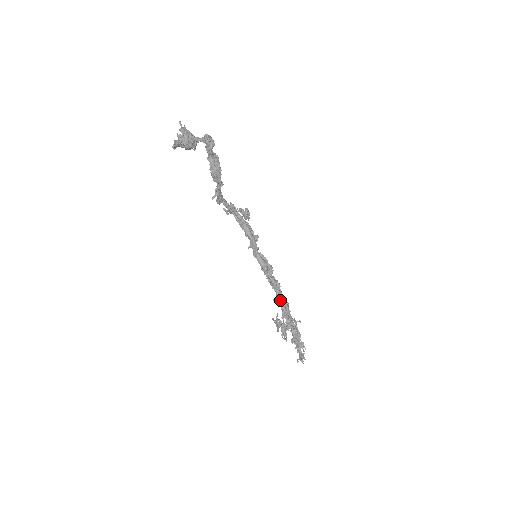
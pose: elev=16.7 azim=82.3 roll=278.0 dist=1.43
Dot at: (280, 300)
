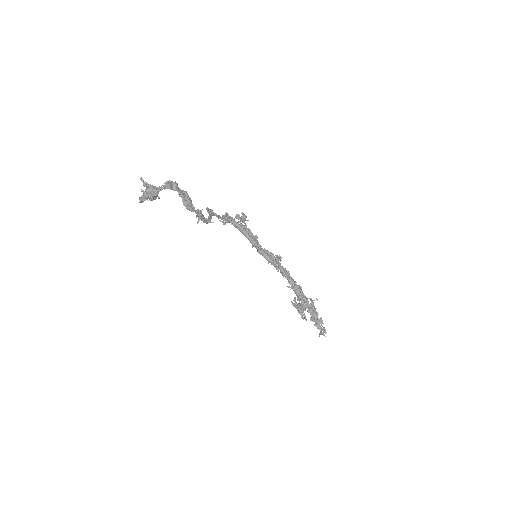
Dot at: (292, 286)
